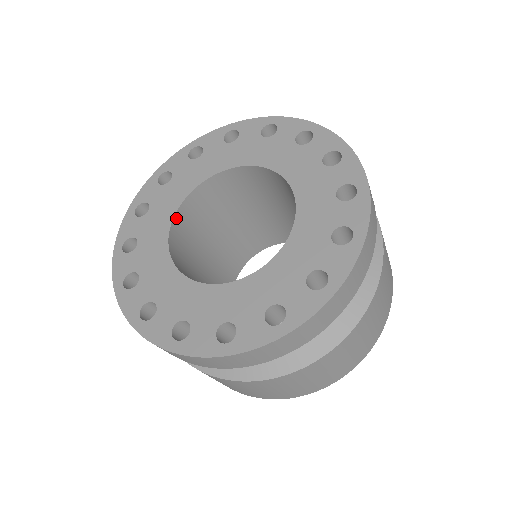
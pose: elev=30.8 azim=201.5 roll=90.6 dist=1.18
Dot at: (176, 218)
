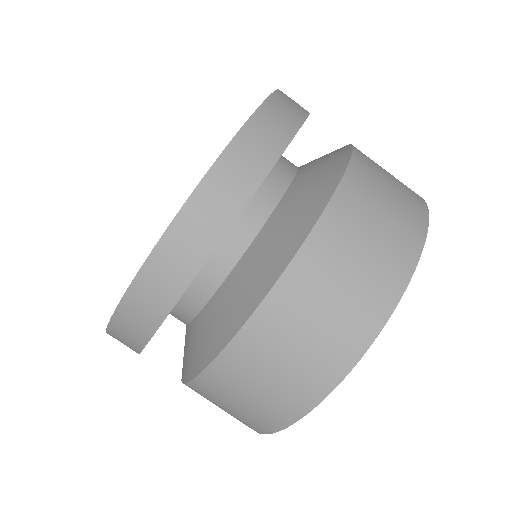
Dot at: occluded
